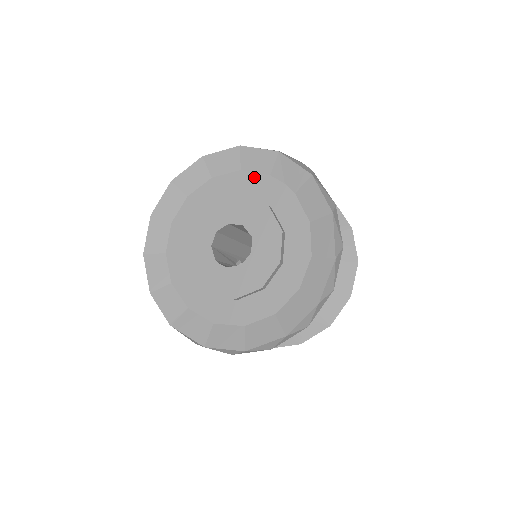
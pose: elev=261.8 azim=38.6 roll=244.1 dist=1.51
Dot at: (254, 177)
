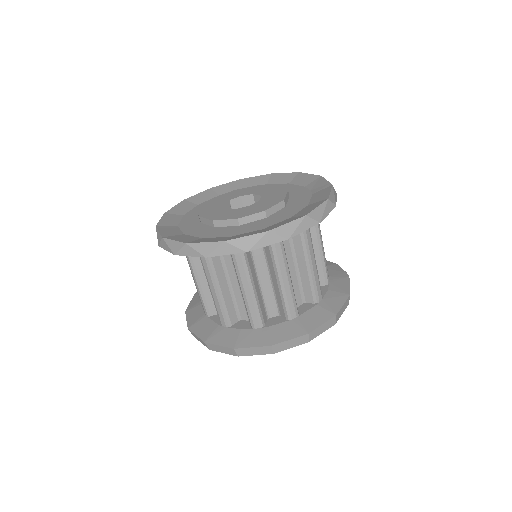
Dot at: (294, 186)
